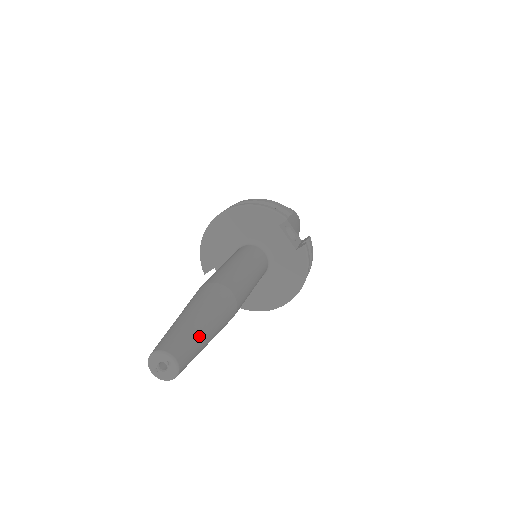
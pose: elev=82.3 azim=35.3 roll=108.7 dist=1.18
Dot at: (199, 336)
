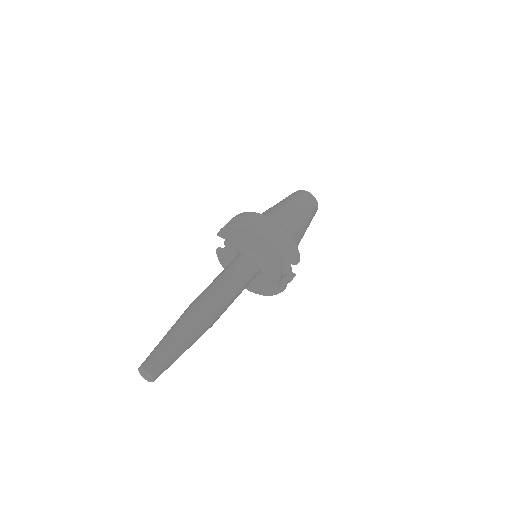
Dot at: (174, 361)
